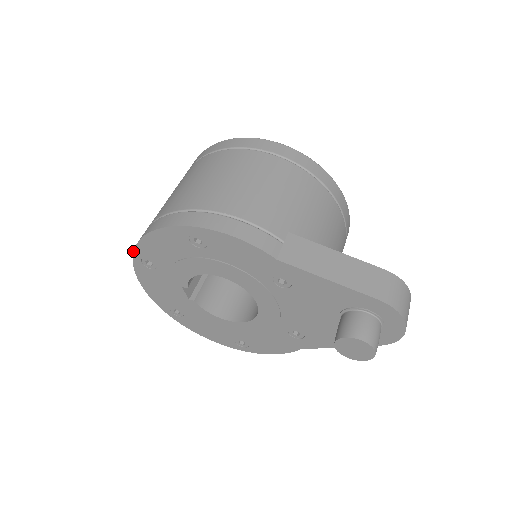
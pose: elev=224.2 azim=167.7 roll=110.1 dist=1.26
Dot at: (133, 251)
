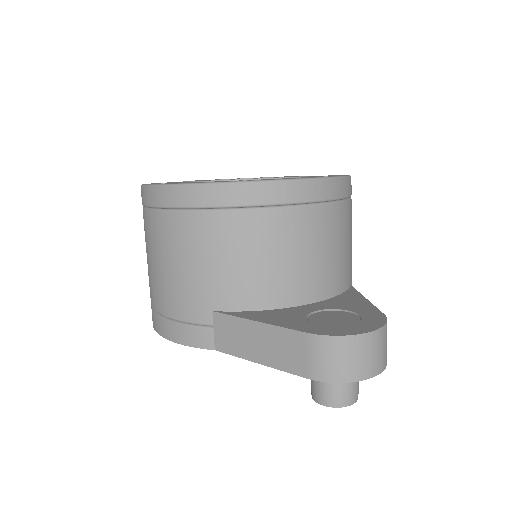
Dot at: occluded
